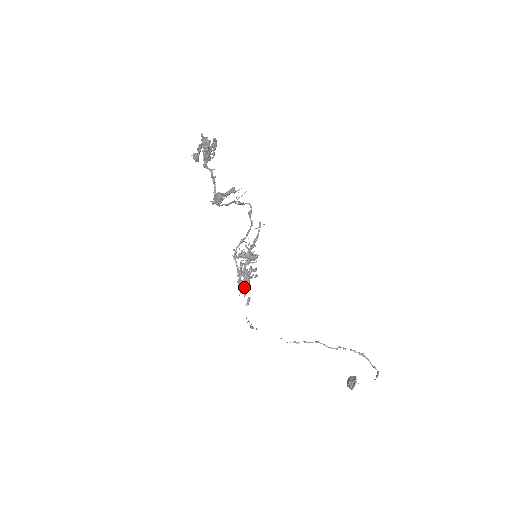
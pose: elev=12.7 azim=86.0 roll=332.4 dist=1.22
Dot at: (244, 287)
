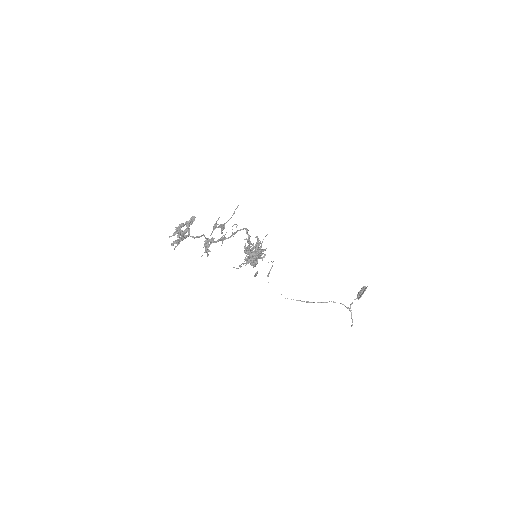
Dot at: occluded
